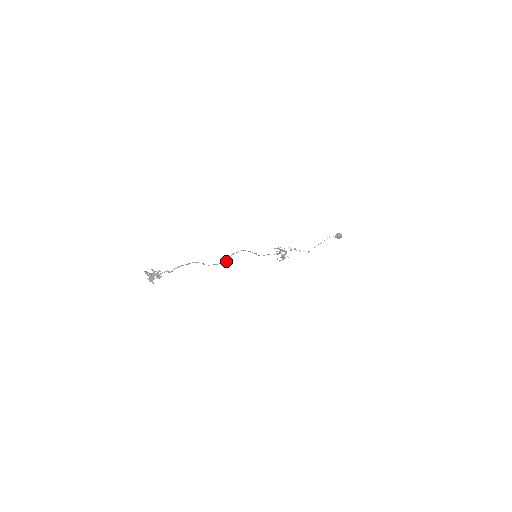
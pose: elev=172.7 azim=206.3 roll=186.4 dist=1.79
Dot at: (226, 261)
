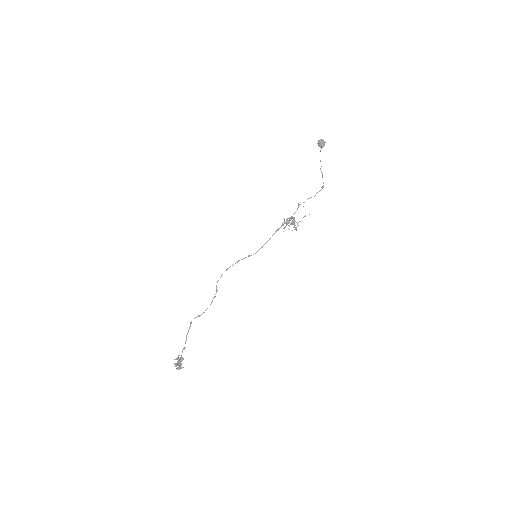
Dot at: (215, 294)
